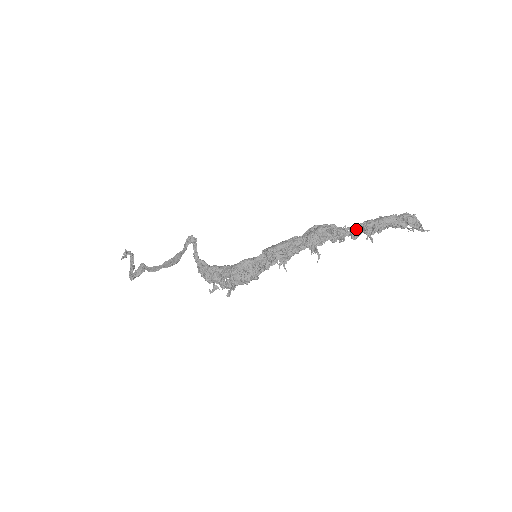
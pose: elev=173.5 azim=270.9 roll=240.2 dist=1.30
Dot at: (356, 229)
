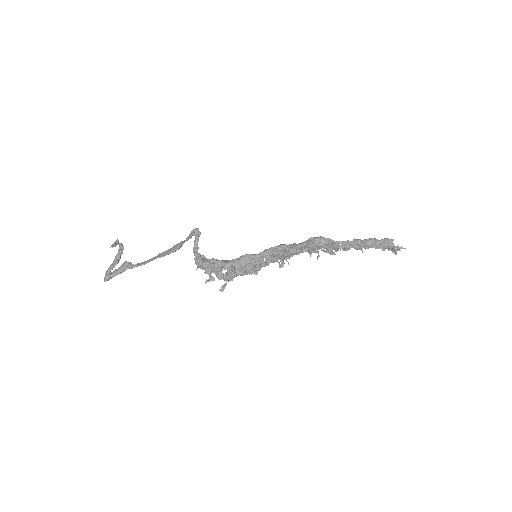
Dot at: (348, 243)
